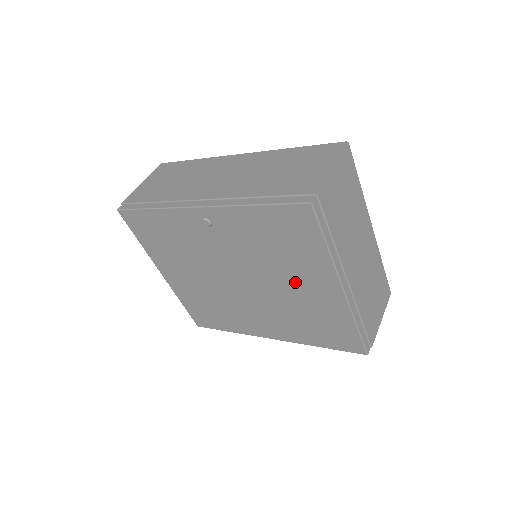
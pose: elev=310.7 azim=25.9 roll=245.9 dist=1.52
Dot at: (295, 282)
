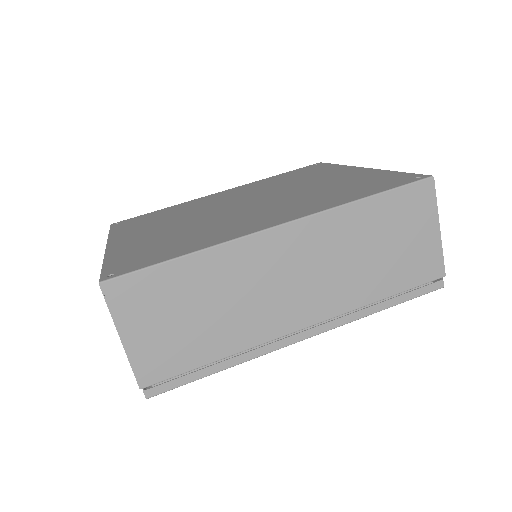
Dot at: occluded
